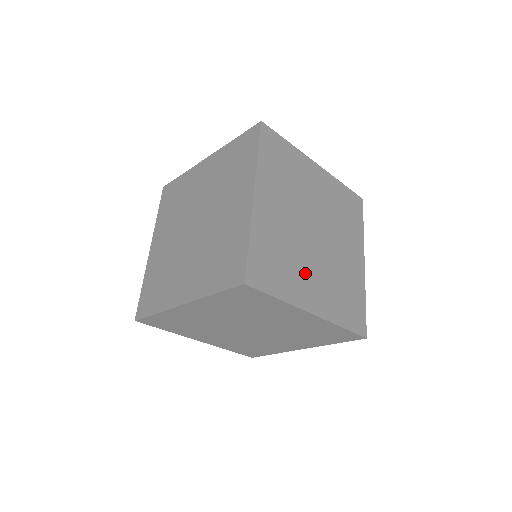
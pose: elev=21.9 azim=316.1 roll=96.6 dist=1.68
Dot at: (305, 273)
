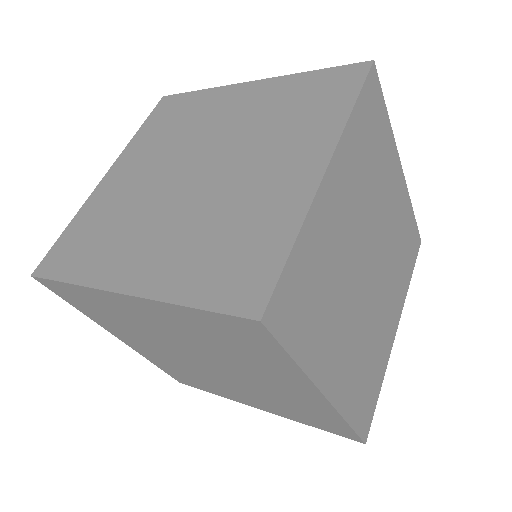
Dot at: (339, 326)
